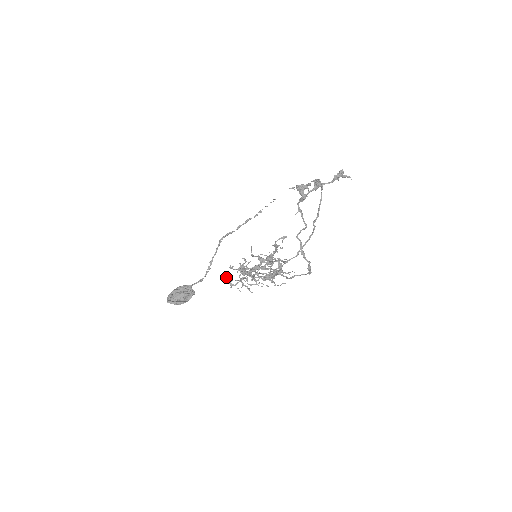
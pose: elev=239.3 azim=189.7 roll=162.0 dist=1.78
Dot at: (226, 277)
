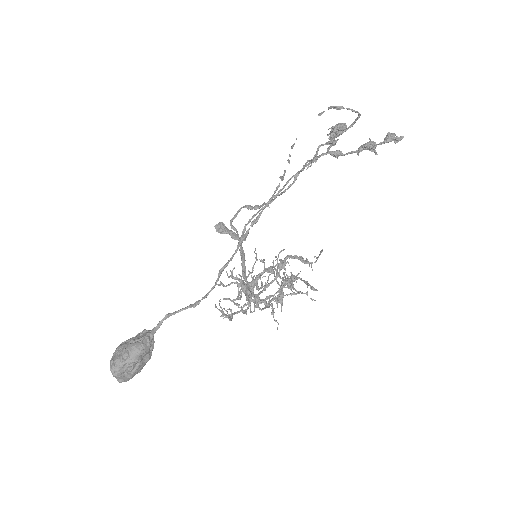
Dot at: occluded
